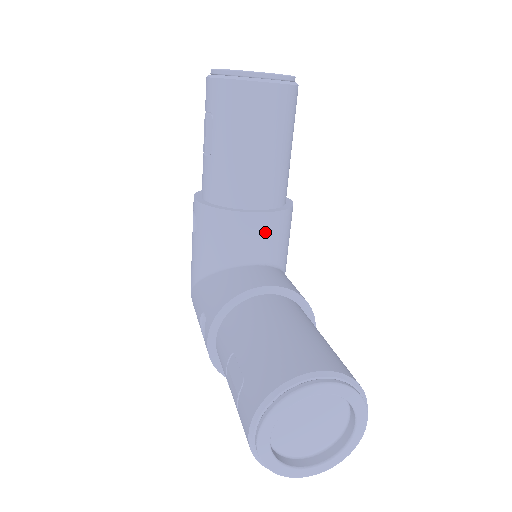
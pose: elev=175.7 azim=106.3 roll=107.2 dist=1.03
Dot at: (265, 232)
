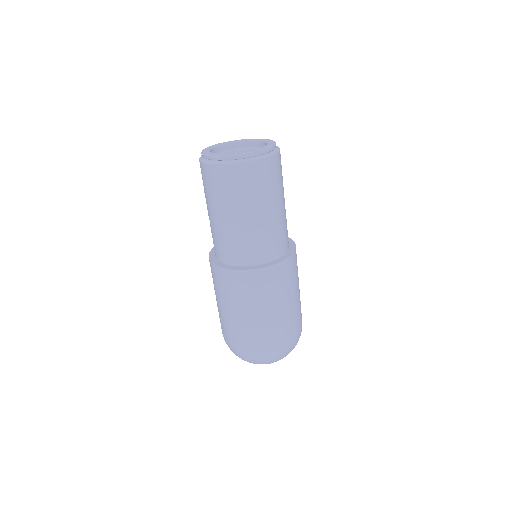
Dot at: occluded
